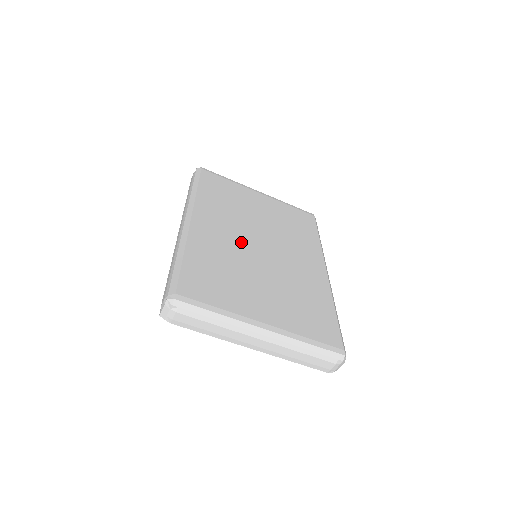
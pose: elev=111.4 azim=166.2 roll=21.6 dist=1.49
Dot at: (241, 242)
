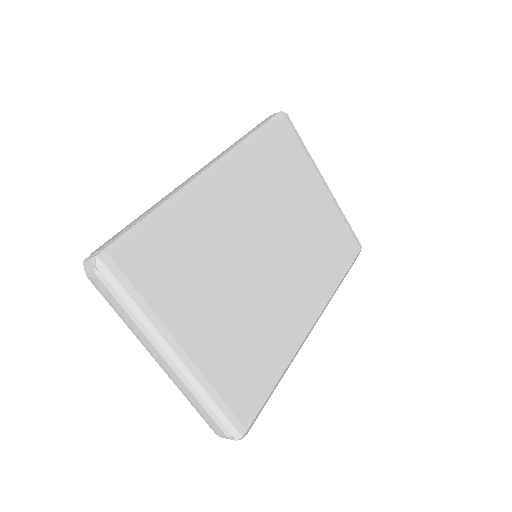
Dot at: (248, 234)
